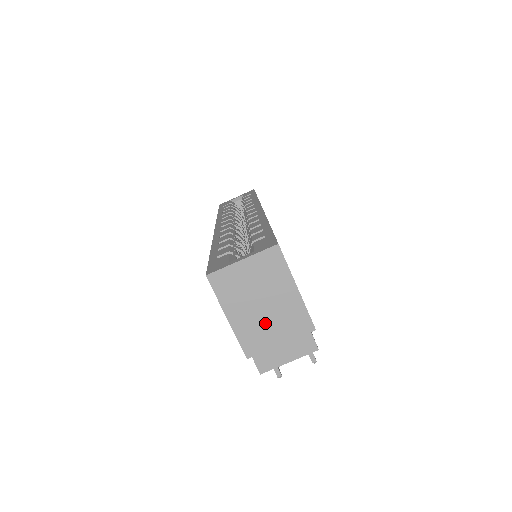
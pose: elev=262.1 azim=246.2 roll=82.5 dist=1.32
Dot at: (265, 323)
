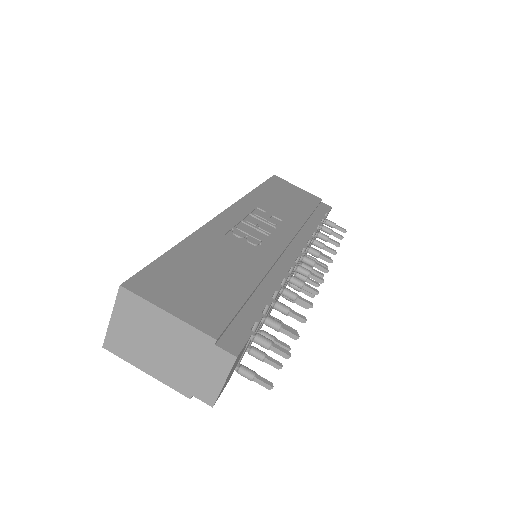
Dot at: (174, 360)
